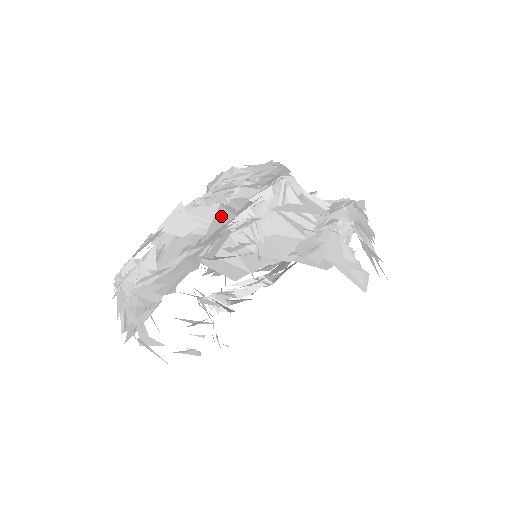
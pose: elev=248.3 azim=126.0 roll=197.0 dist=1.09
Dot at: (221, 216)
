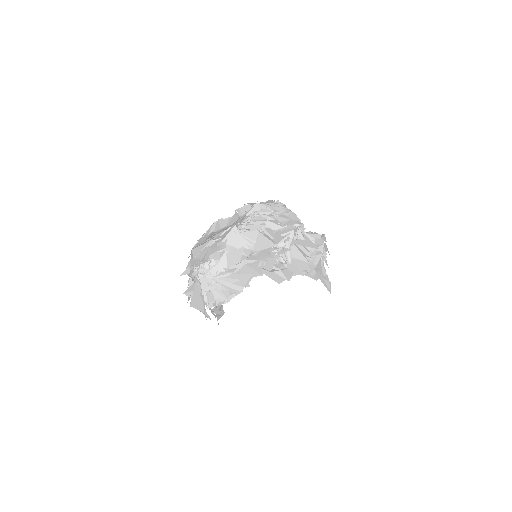
Dot at: (263, 241)
